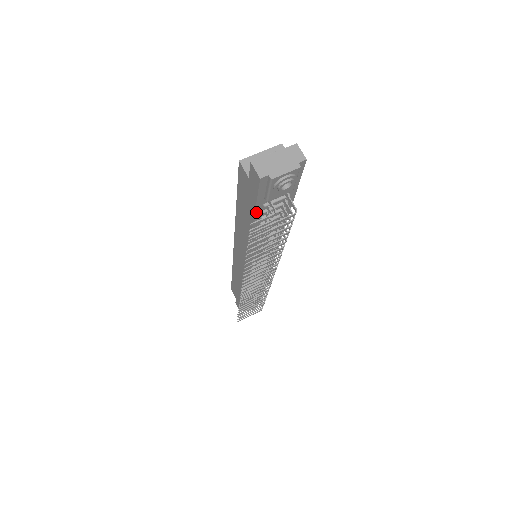
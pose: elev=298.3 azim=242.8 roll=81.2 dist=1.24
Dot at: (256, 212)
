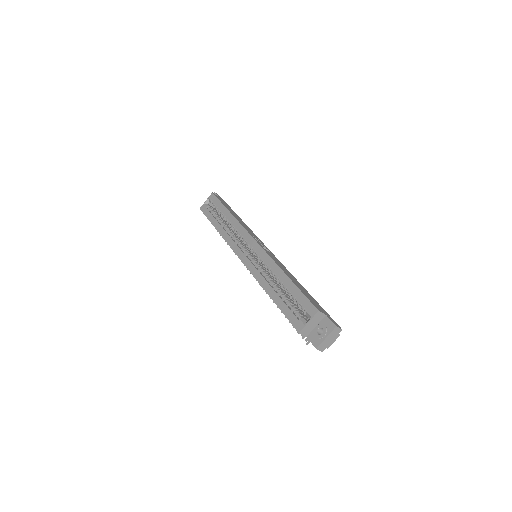
Dot at: occluded
